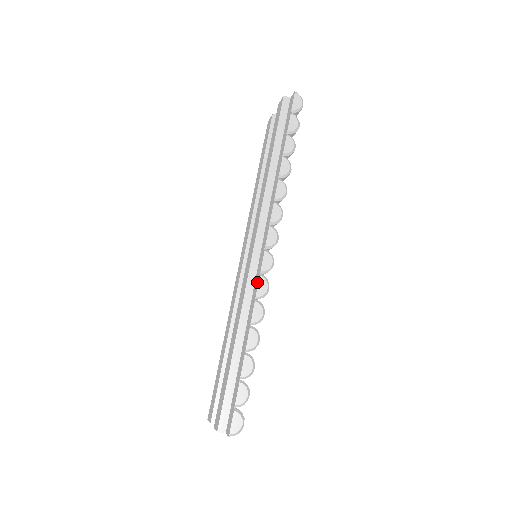
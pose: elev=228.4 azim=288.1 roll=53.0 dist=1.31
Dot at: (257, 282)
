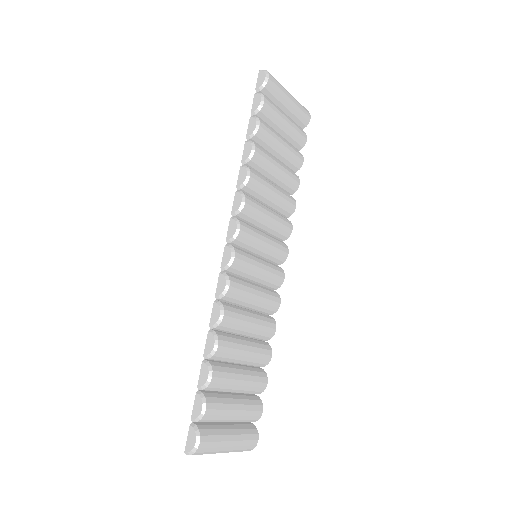
Dot at: (221, 281)
